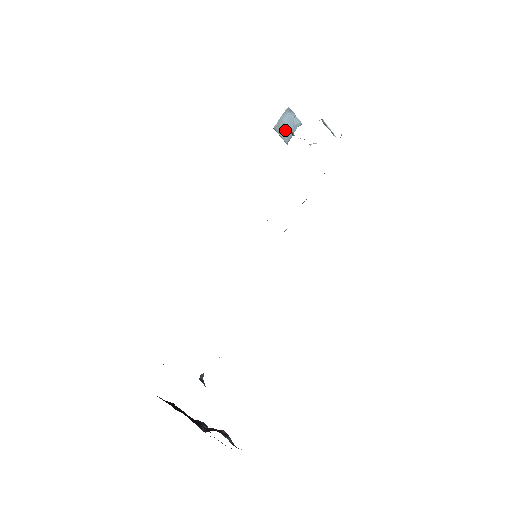
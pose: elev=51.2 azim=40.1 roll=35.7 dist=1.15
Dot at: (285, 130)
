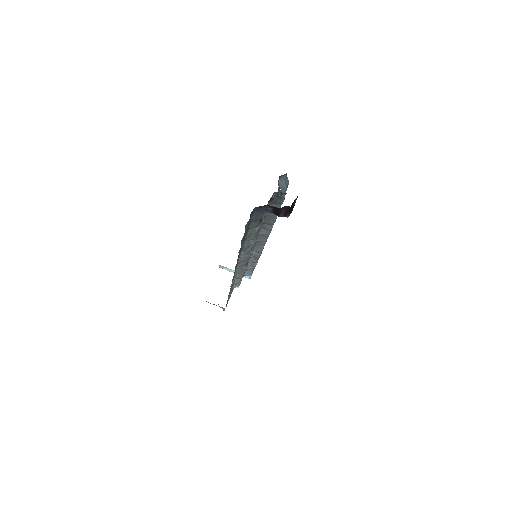
Dot at: occluded
